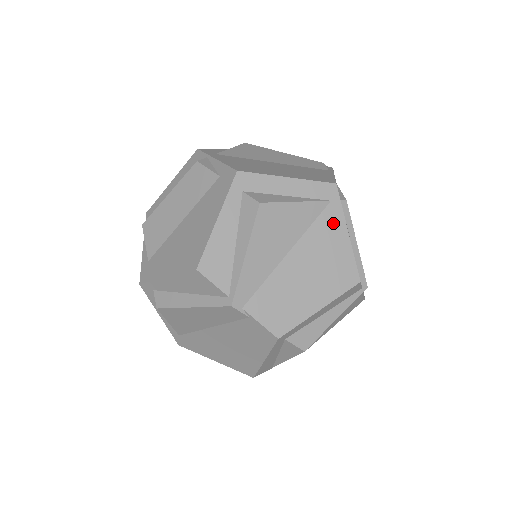
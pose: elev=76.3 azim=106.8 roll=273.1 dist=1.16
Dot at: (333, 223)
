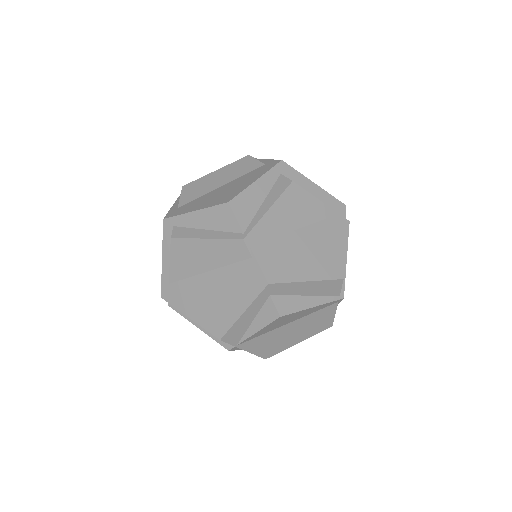
Dot at: (336, 228)
